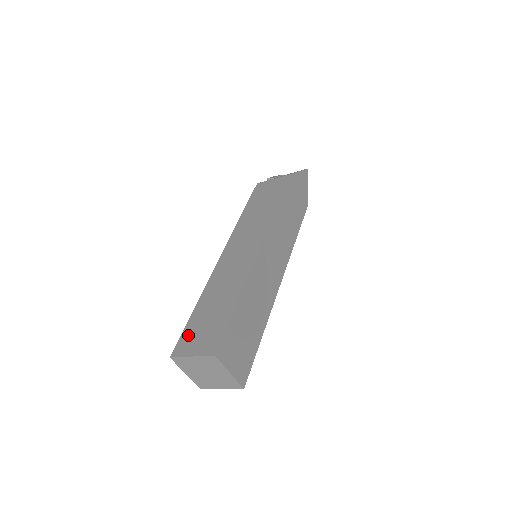
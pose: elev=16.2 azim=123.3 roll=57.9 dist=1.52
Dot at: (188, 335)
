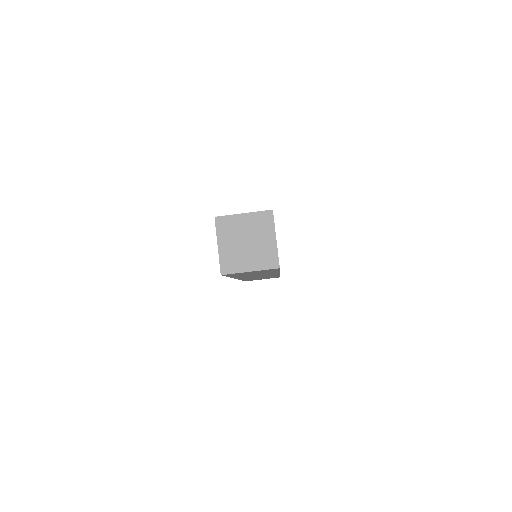
Dot at: occluded
